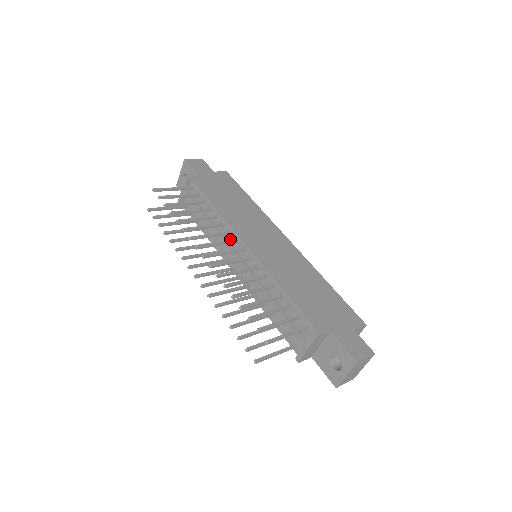
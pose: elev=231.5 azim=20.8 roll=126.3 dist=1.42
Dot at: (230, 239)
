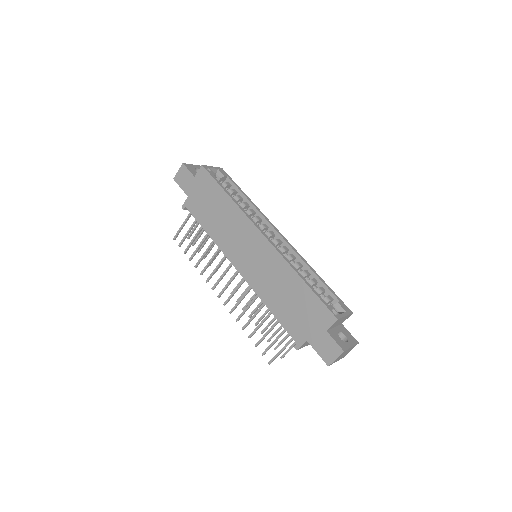
Dot at: occluded
